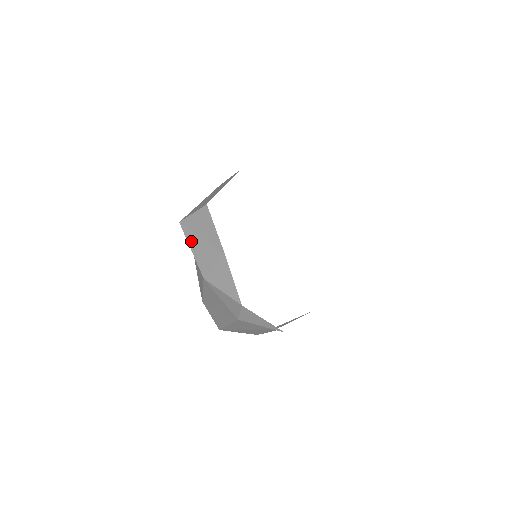
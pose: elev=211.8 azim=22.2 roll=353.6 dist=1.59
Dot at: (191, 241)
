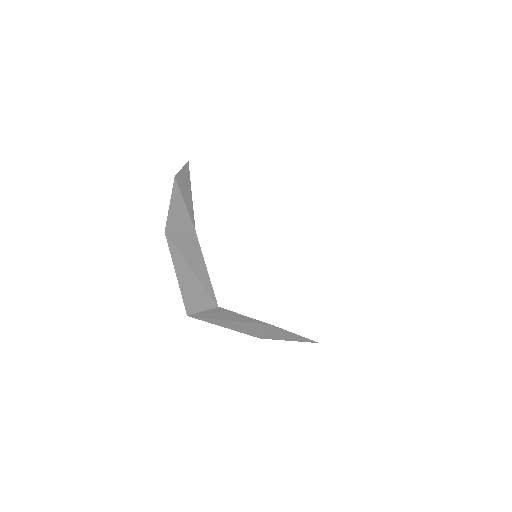
Dot at: (219, 324)
